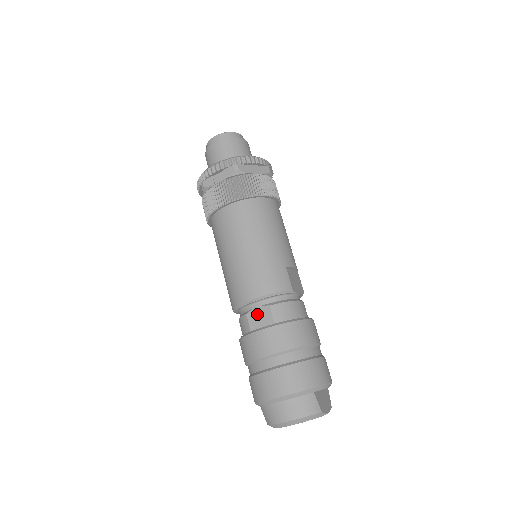
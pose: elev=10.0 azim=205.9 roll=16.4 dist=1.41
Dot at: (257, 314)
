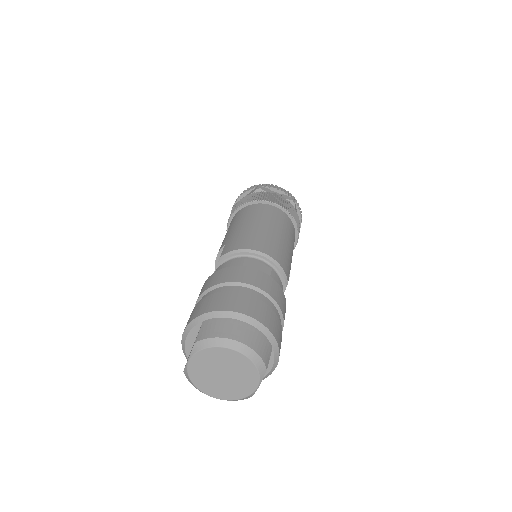
Dot at: (256, 265)
